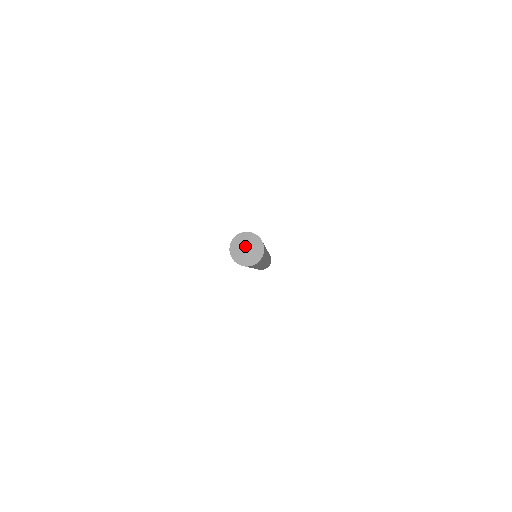
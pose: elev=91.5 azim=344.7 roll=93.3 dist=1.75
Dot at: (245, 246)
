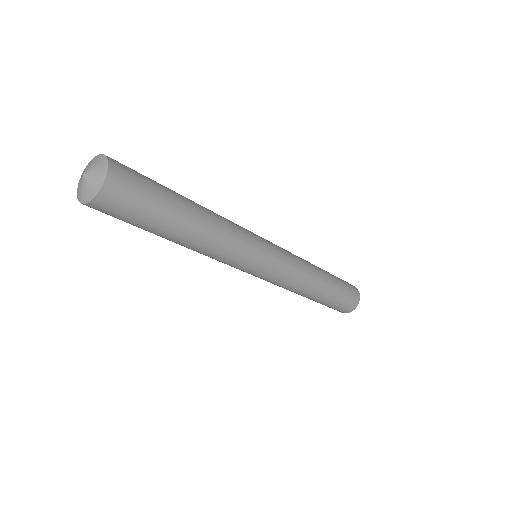
Dot at: (82, 175)
